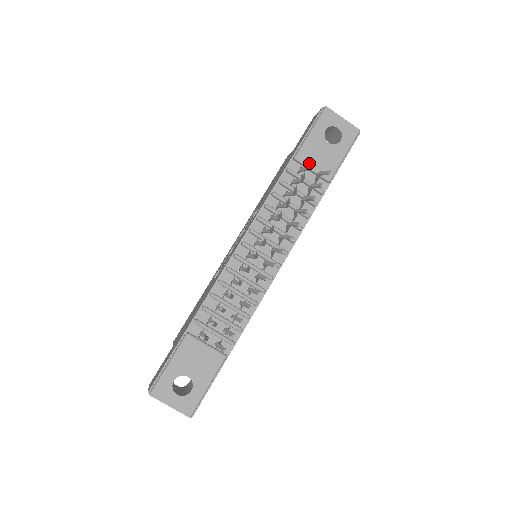
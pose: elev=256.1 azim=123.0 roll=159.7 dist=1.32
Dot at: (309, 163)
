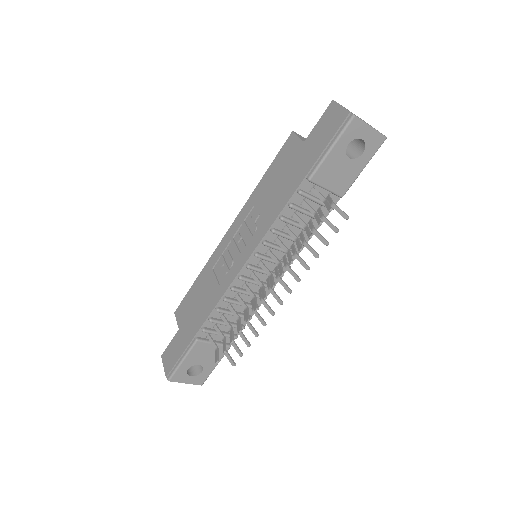
Dot at: (327, 209)
